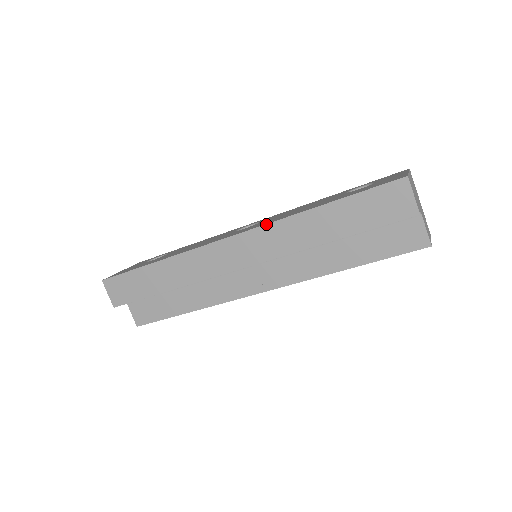
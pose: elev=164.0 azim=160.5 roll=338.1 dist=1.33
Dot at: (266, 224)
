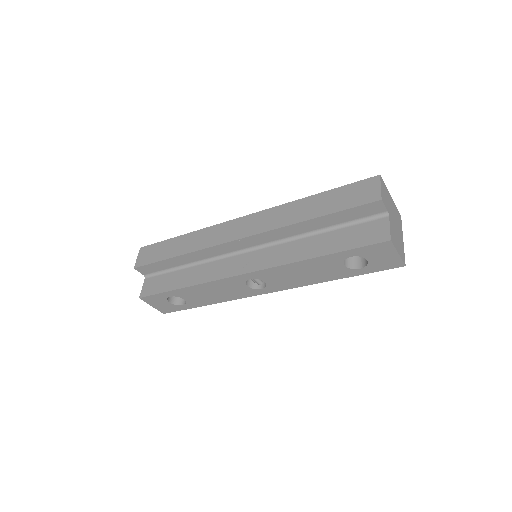
Dot at: (269, 208)
